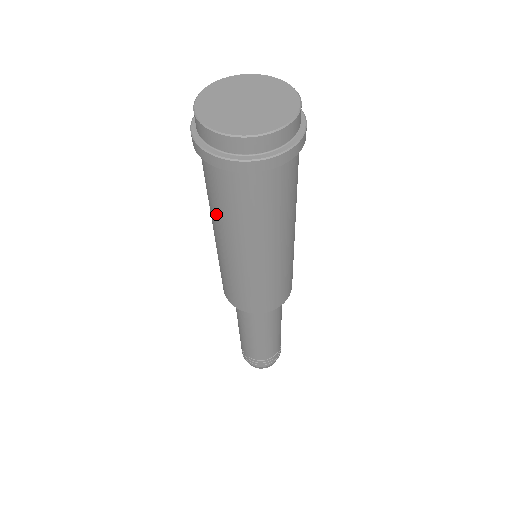
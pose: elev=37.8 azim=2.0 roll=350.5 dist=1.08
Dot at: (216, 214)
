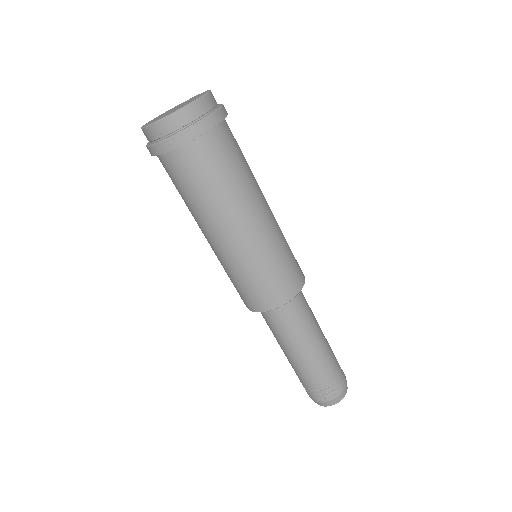
Dot at: (191, 208)
